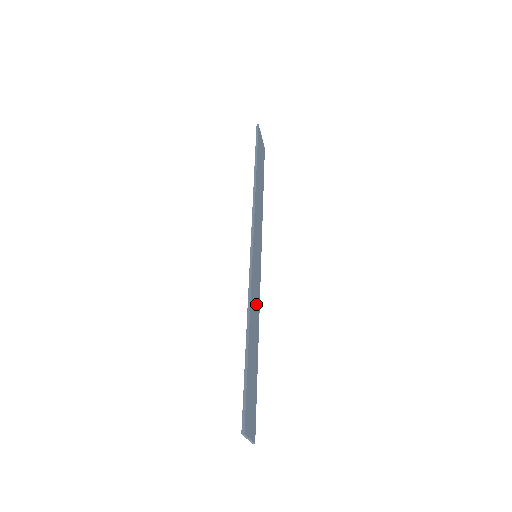
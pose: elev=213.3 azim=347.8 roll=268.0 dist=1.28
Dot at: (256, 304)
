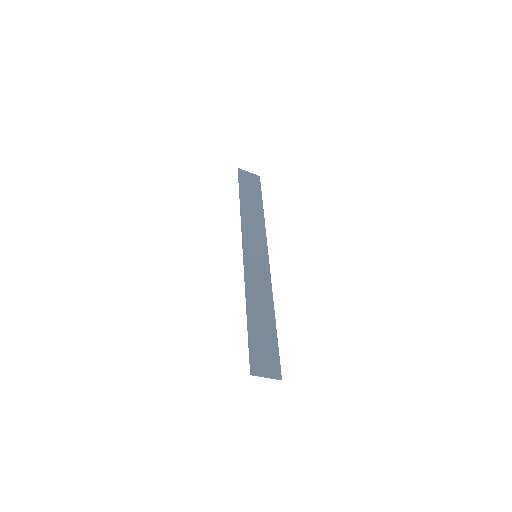
Dot at: (262, 288)
